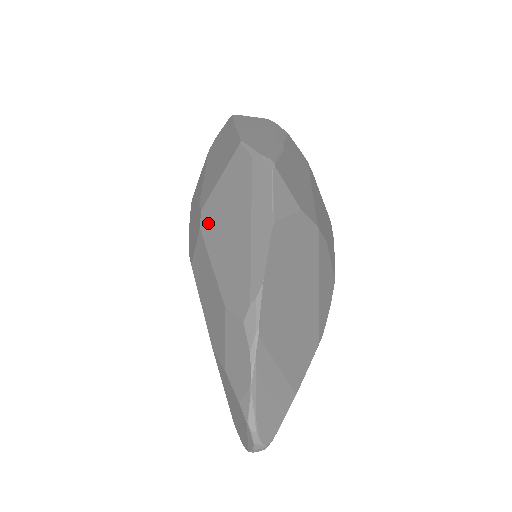
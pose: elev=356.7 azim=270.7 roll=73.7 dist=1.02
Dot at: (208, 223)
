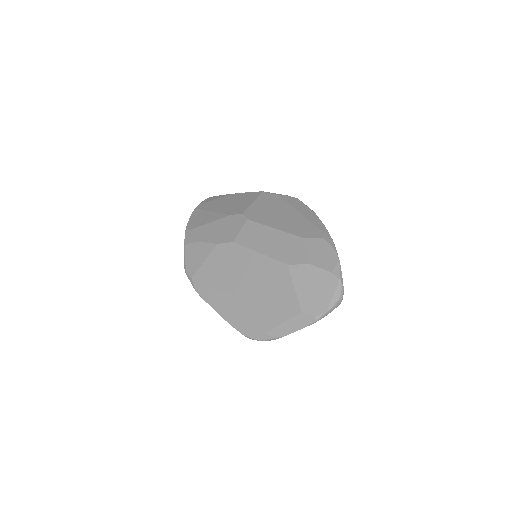
Dot at: (256, 216)
